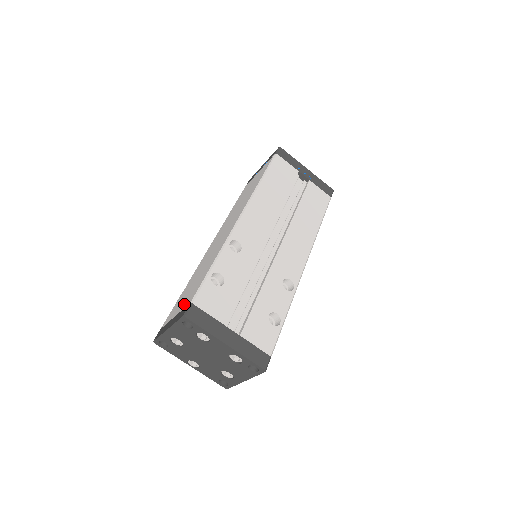
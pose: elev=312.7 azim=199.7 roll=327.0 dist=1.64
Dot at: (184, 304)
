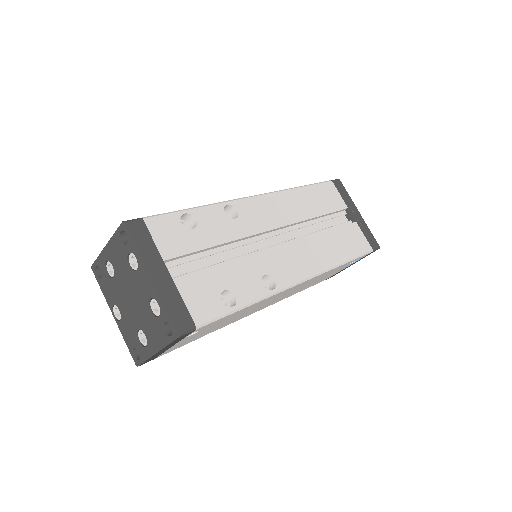
Dot at: occluded
